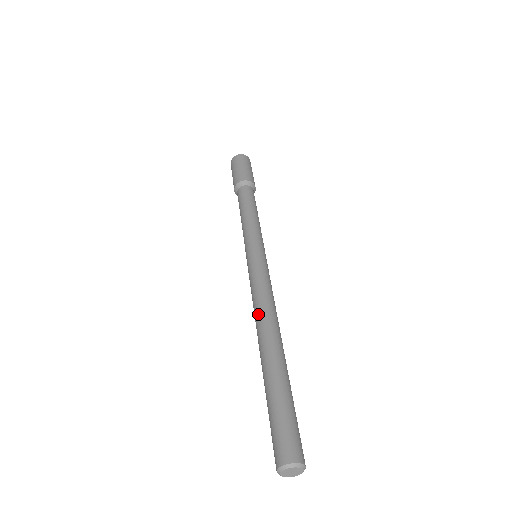
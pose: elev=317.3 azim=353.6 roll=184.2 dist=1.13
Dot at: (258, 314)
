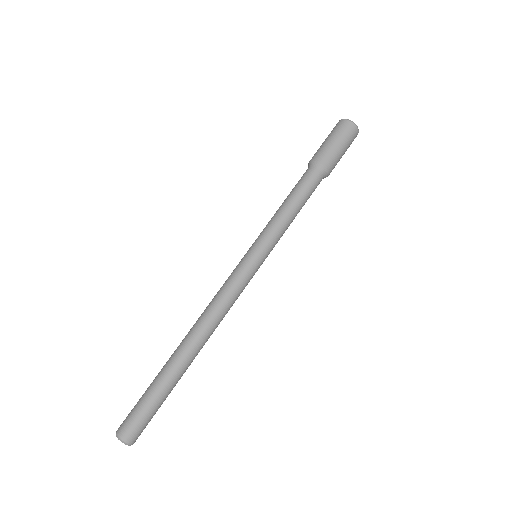
Dot at: (204, 318)
